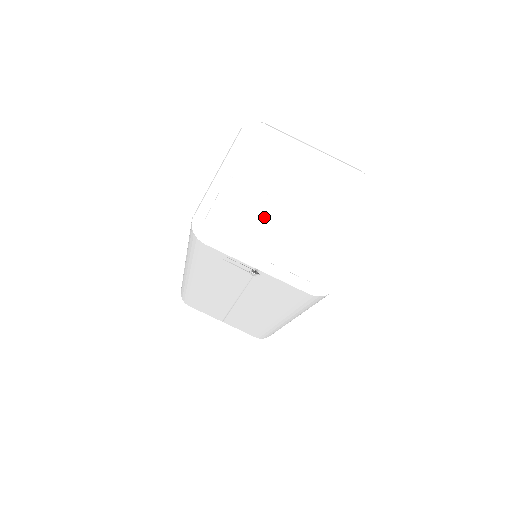
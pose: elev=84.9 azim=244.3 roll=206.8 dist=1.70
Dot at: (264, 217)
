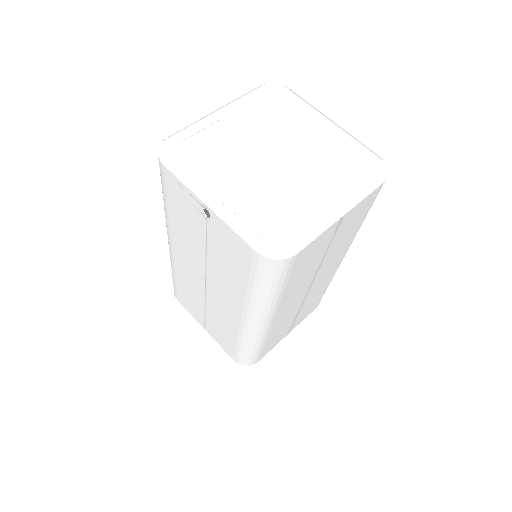
Dot at: (242, 163)
